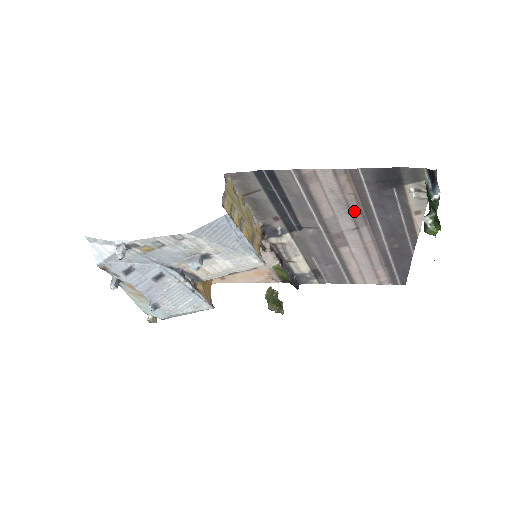
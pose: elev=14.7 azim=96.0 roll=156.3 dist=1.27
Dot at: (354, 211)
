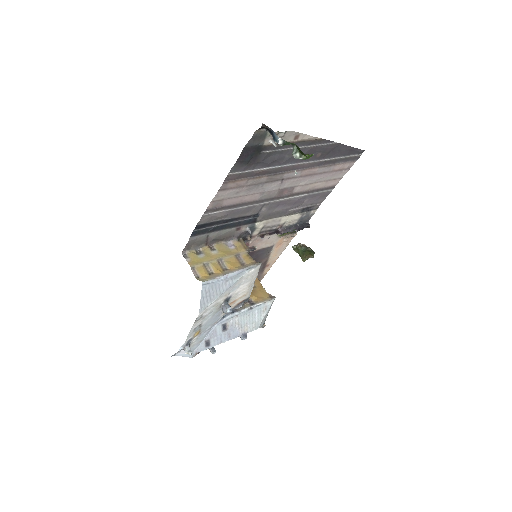
Dot at: (265, 181)
